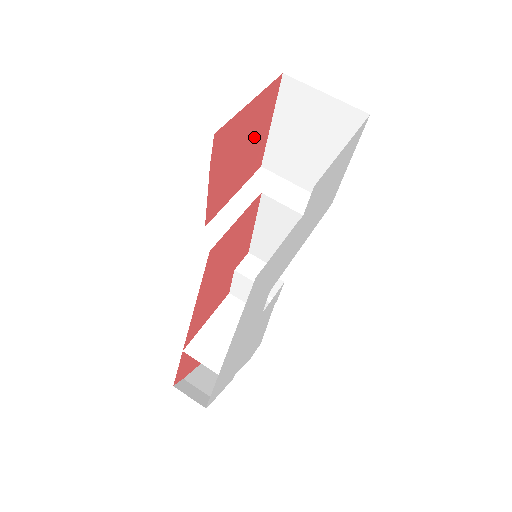
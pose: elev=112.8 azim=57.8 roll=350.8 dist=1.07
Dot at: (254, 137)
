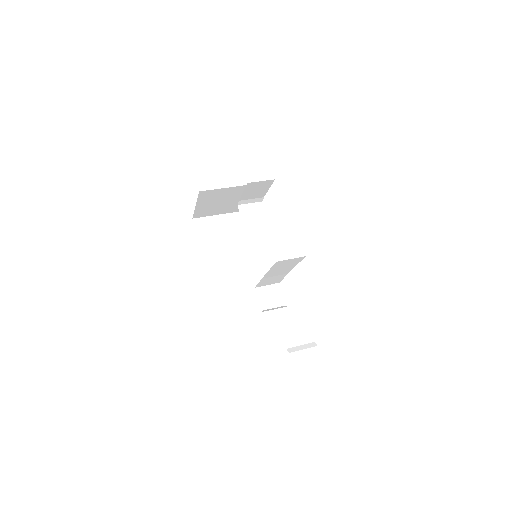
Dot at: occluded
